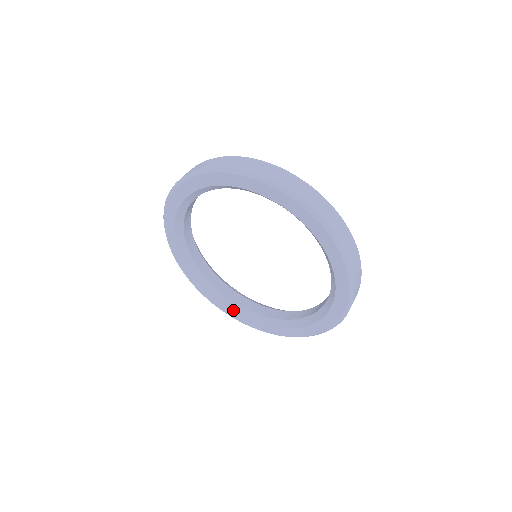
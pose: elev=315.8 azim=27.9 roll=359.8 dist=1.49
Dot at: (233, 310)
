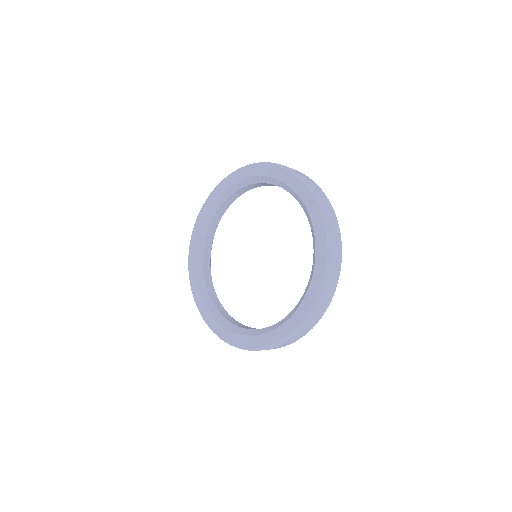
Dot at: (271, 330)
